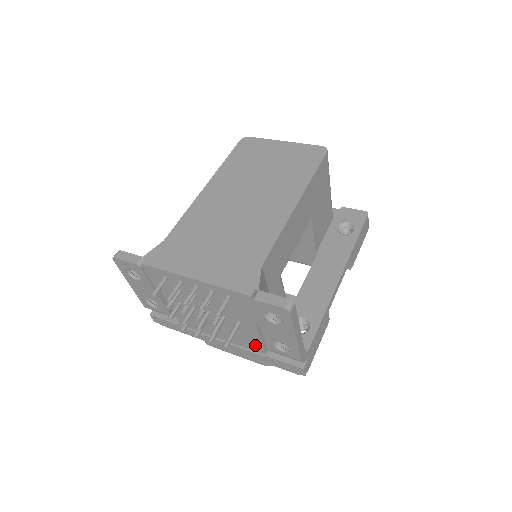
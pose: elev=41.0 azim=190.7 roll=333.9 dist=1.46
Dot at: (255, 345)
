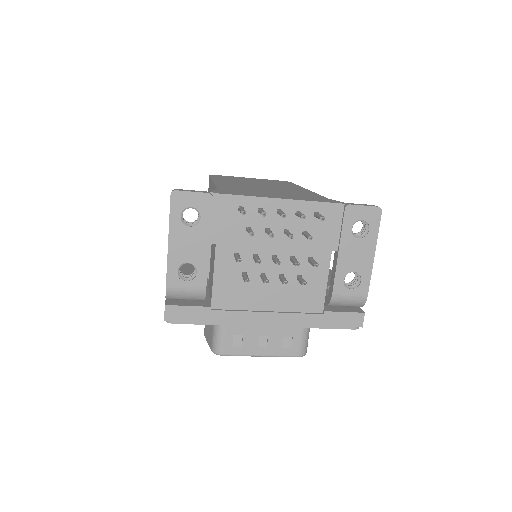
Dot at: (314, 299)
